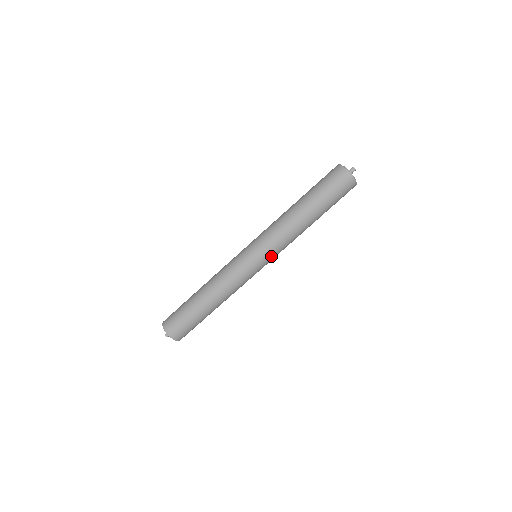
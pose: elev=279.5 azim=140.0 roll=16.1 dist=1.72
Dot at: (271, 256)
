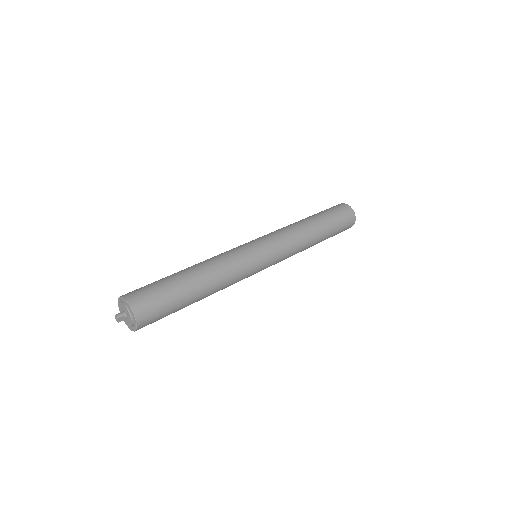
Dot at: (276, 251)
